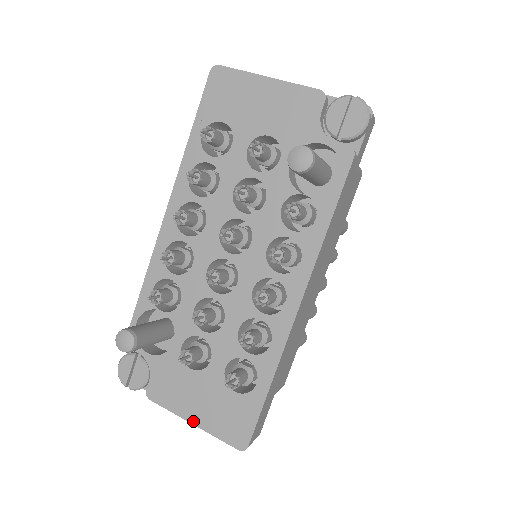
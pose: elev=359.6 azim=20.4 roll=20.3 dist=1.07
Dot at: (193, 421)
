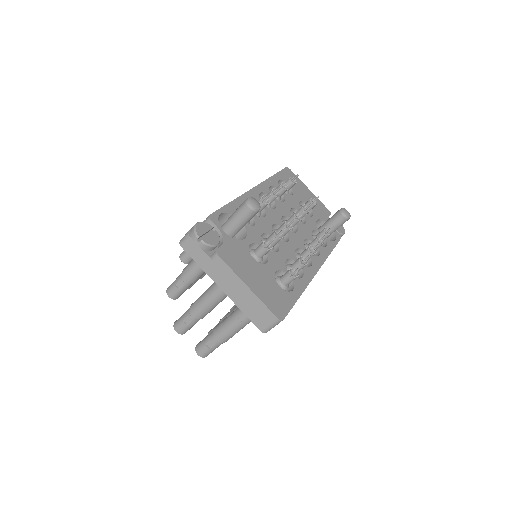
Dot at: (249, 285)
